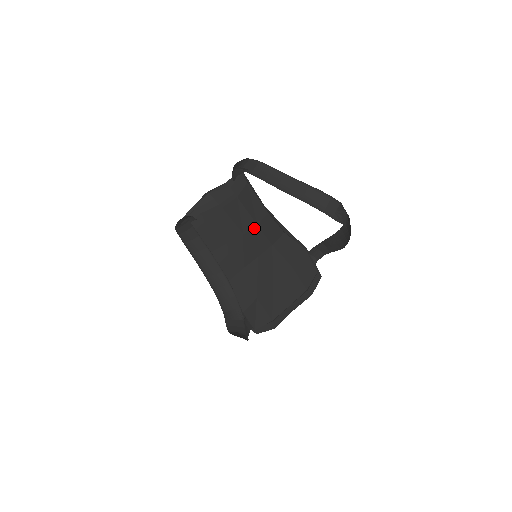
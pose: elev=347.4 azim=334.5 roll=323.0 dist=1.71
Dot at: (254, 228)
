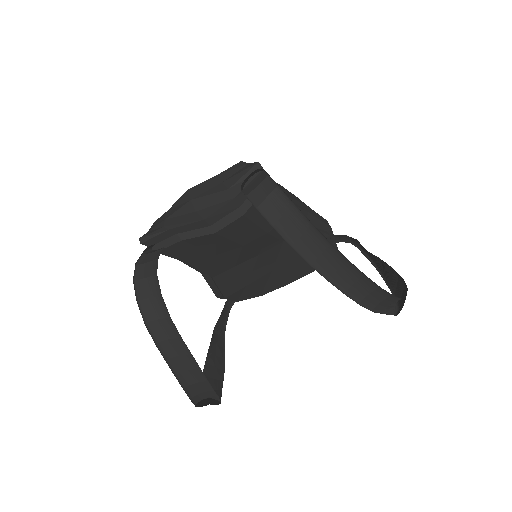
Dot at: (261, 236)
